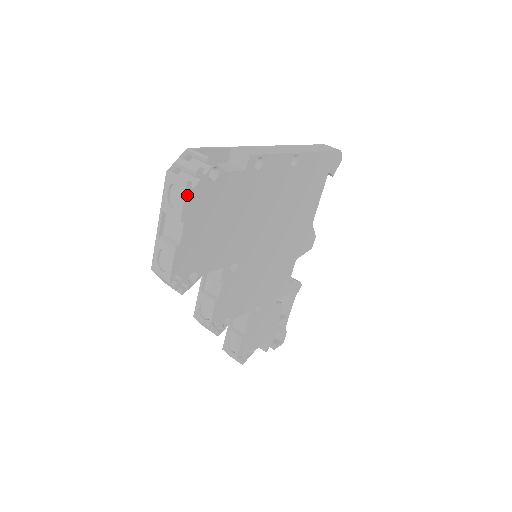
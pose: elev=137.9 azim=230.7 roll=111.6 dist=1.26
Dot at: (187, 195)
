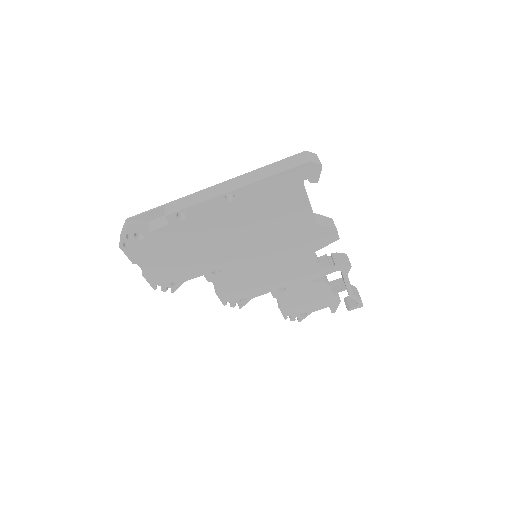
Dot at: (125, 252)
